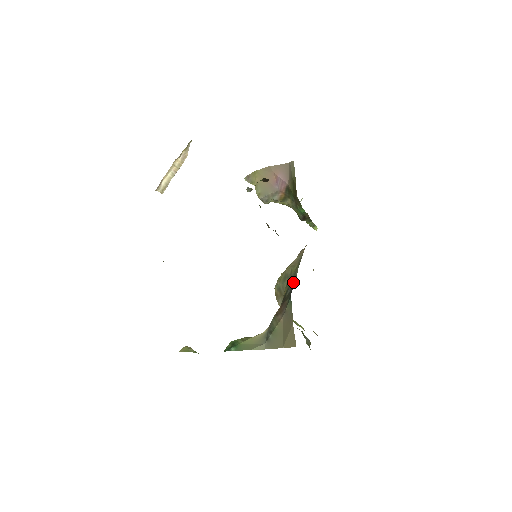
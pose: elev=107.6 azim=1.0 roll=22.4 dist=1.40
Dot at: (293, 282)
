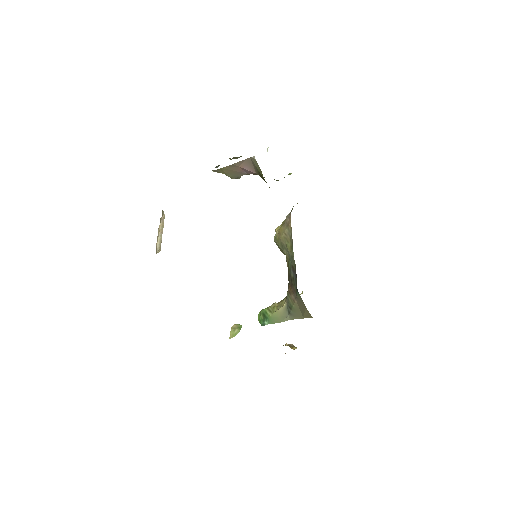
Dot at: (293, 265)
